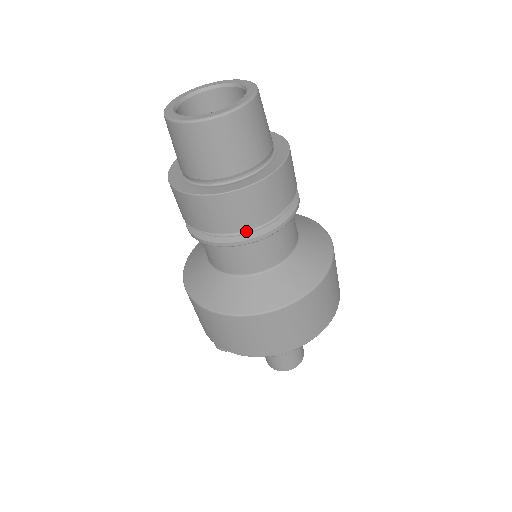
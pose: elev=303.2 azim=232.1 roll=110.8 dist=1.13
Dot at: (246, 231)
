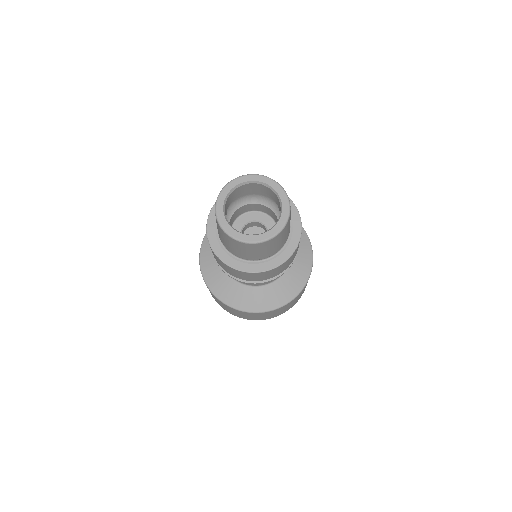
Dot at: occluded
